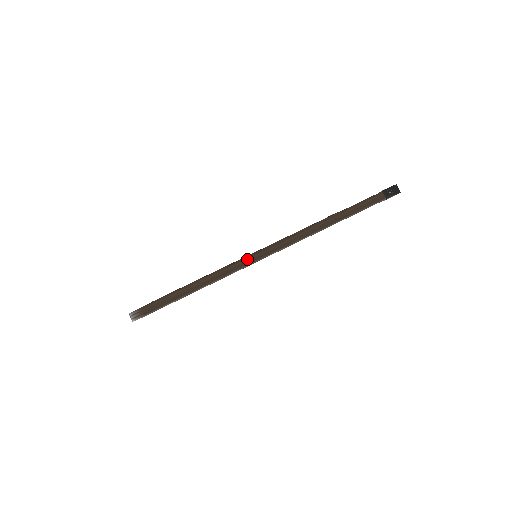
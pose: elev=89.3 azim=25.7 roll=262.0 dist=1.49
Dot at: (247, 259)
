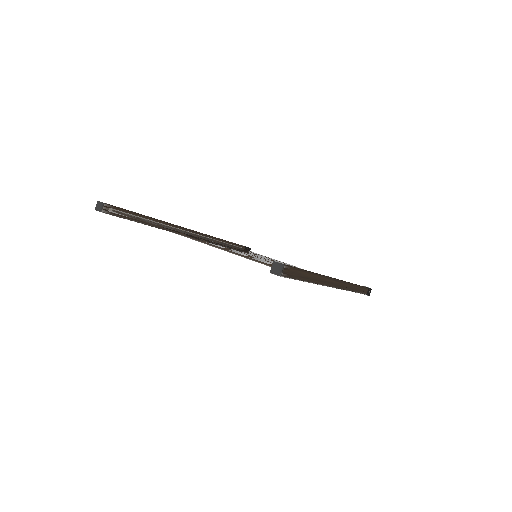
Dot at: (333, 281)
